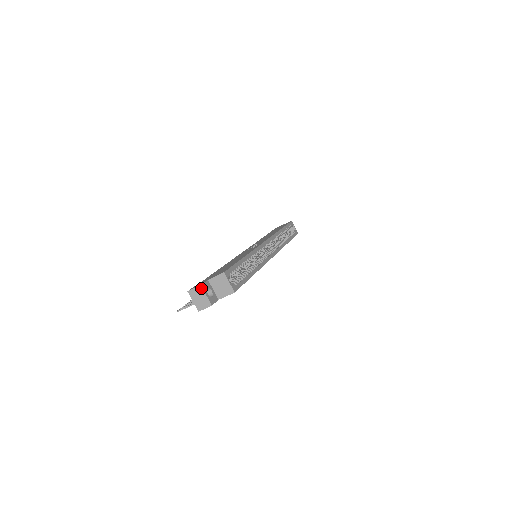
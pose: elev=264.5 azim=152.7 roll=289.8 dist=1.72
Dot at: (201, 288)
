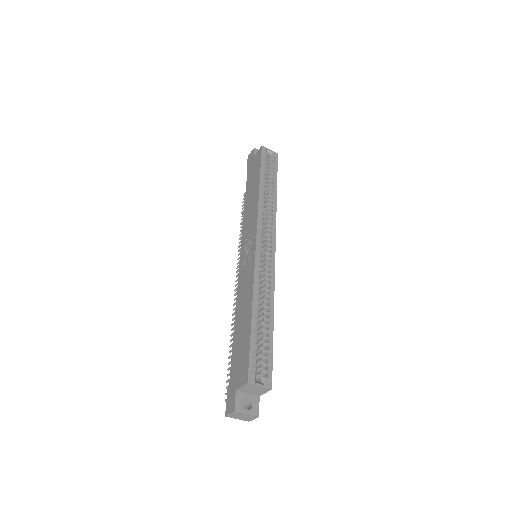
Dot at: (237, 412)
